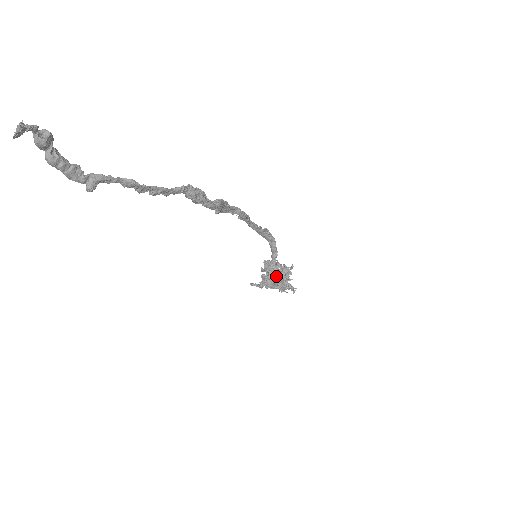
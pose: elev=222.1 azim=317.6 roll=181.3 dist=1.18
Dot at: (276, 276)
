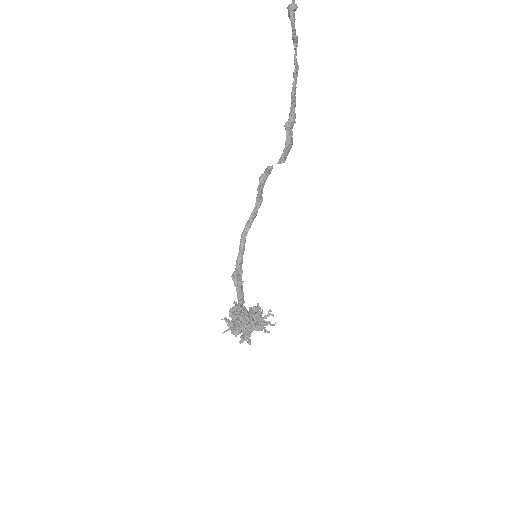
Dot at: (251, 311)
